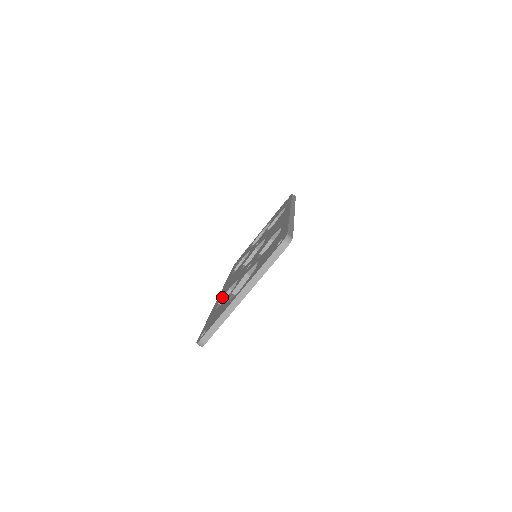
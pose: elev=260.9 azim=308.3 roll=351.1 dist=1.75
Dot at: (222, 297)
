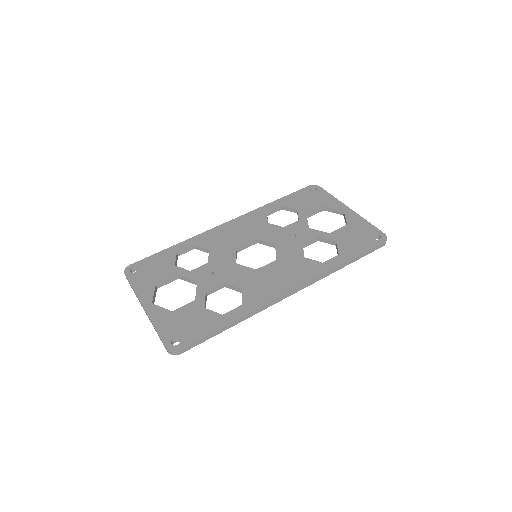
Dot at: (200, 246)
